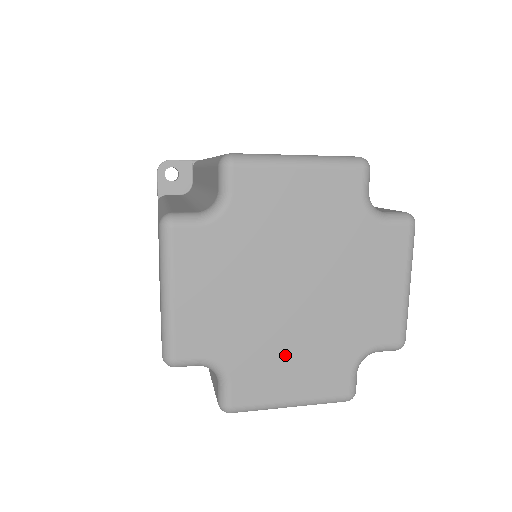
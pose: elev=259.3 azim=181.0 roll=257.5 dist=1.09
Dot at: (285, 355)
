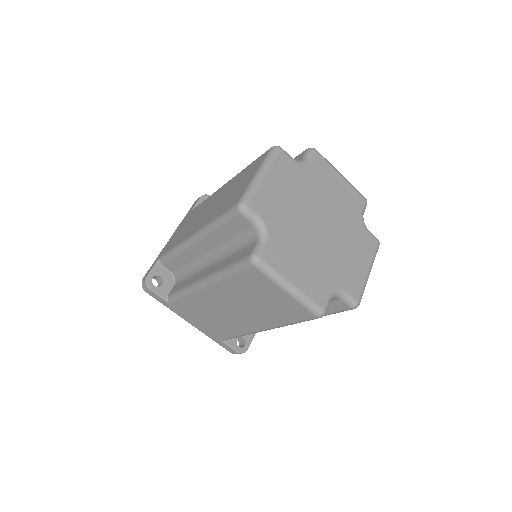
Dot at: (301, 253)
